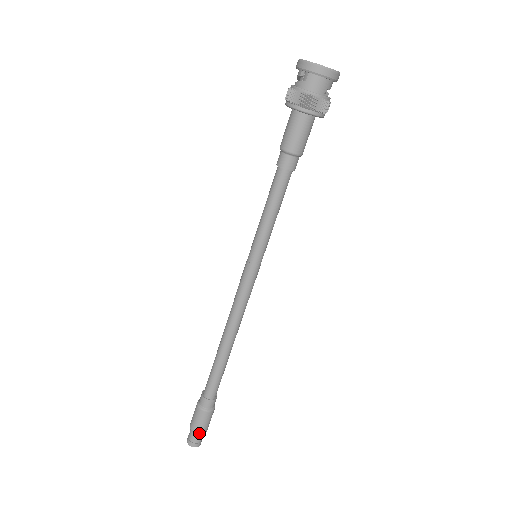
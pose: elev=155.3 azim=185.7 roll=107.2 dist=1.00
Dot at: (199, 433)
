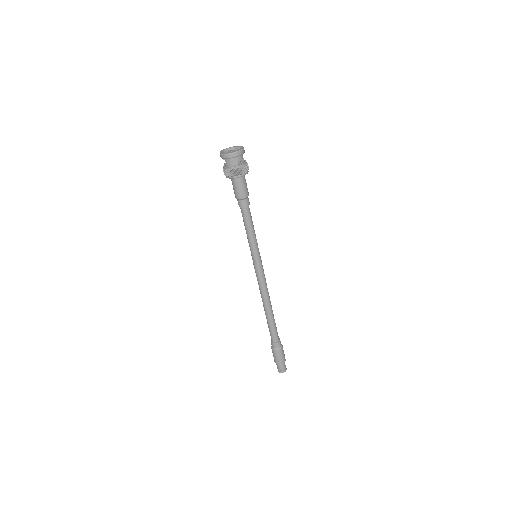
Dot at: (279, 364)
